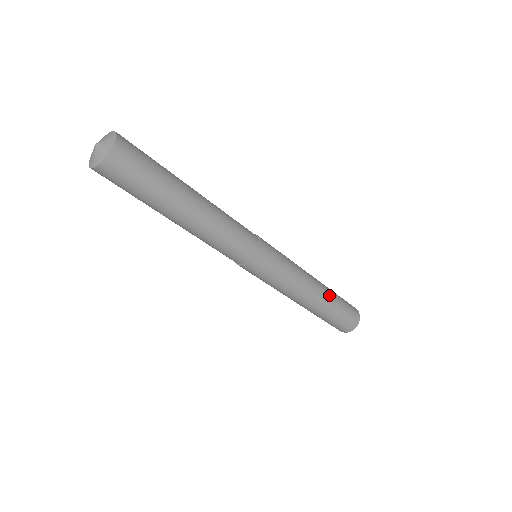
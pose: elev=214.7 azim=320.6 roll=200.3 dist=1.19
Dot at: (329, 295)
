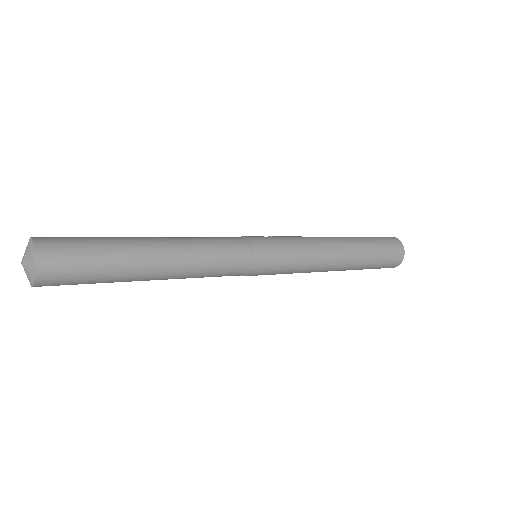
Dot at: (356, 262)
